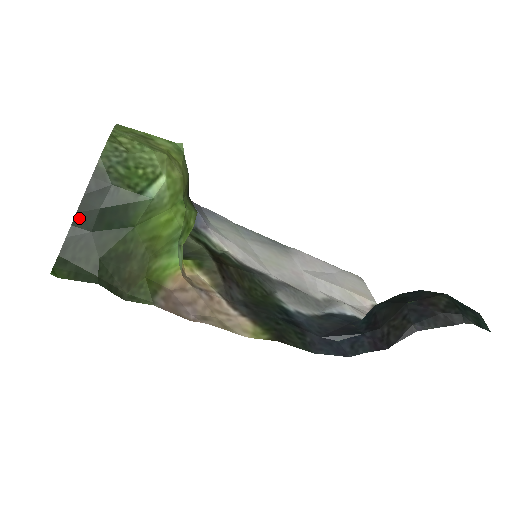
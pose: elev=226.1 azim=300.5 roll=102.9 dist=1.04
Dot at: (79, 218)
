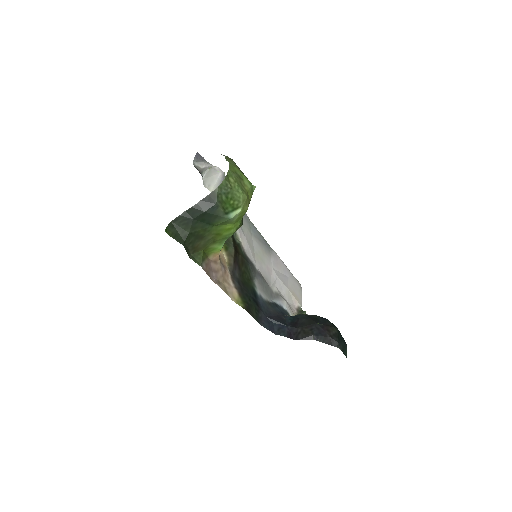
Dot at: (191, 210)
